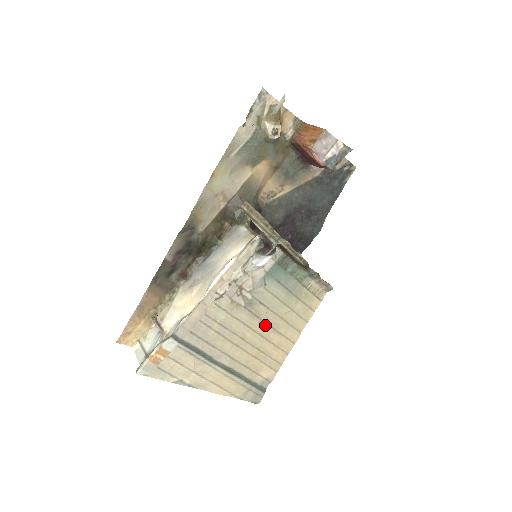
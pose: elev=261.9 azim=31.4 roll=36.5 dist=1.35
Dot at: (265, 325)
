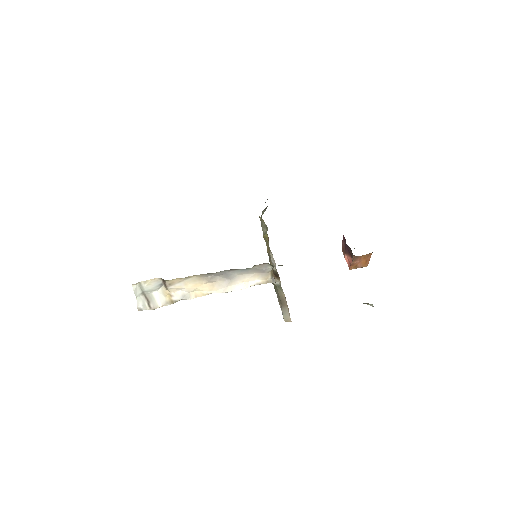
Dot at: occluded
